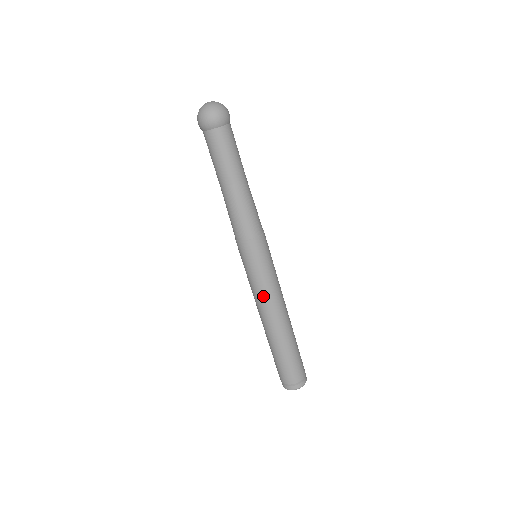
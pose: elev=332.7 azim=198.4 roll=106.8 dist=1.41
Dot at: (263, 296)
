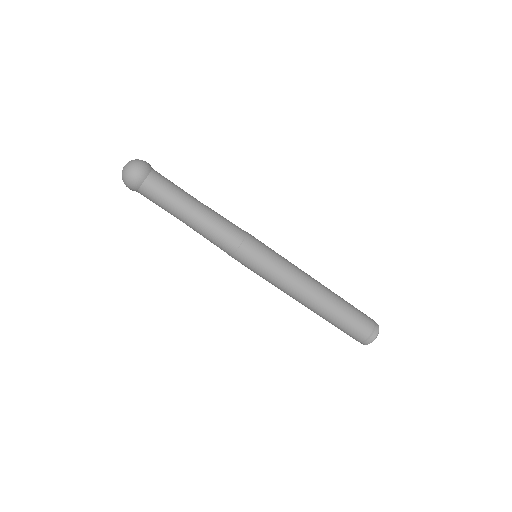
Dot at: (279, 288)
